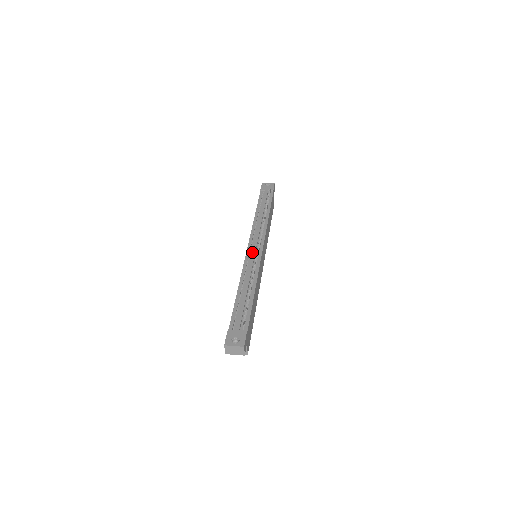
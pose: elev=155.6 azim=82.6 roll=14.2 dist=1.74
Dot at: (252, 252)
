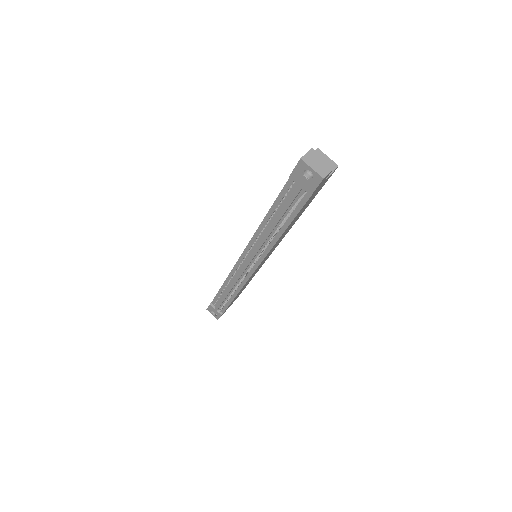
Dot at: (240, 270)
